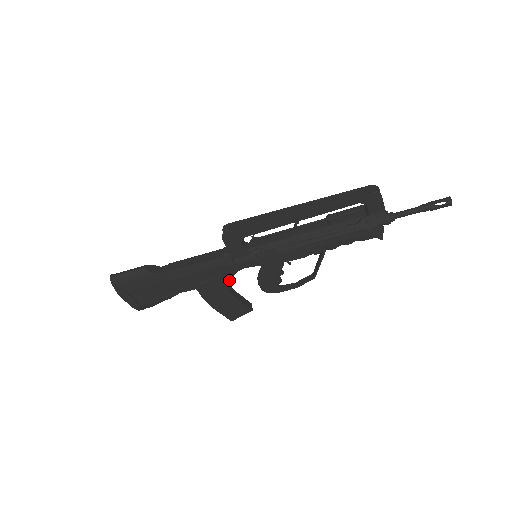
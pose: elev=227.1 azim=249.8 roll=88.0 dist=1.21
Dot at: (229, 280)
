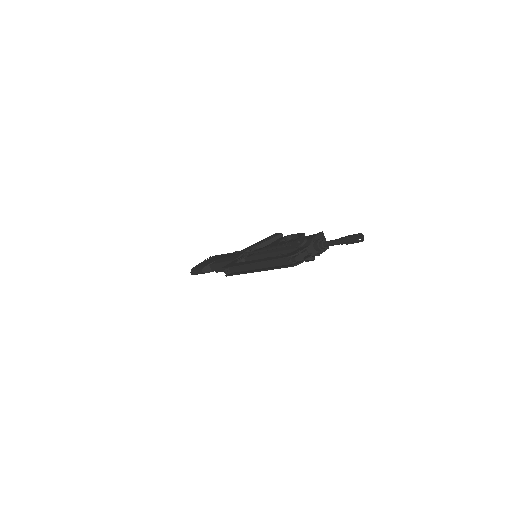
Dot at: occluded
